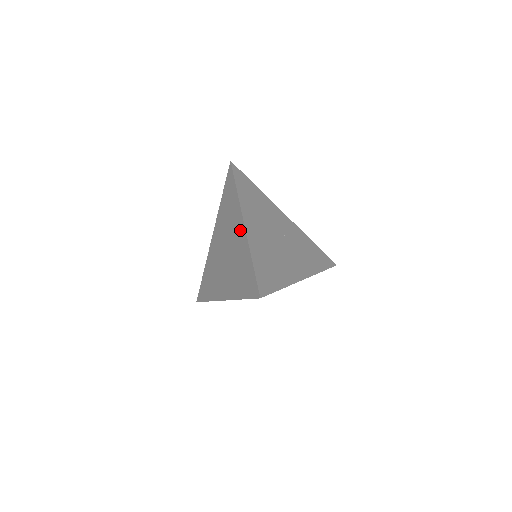
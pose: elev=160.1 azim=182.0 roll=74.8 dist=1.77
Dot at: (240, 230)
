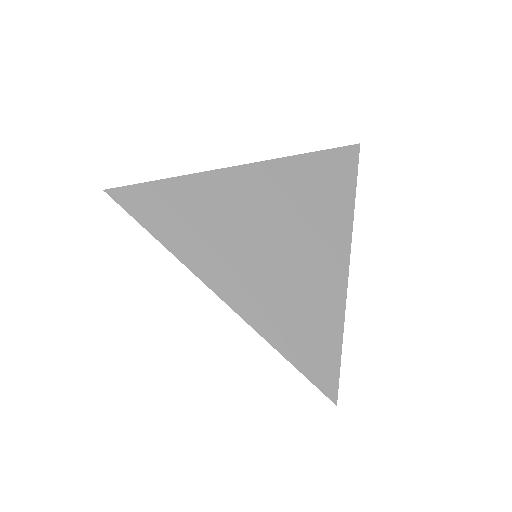
Dot at: occluded
